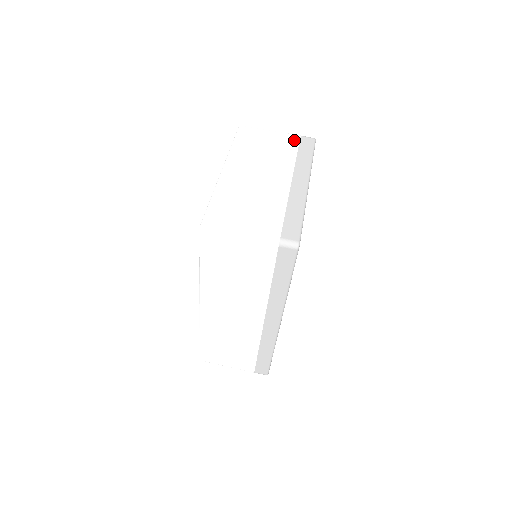
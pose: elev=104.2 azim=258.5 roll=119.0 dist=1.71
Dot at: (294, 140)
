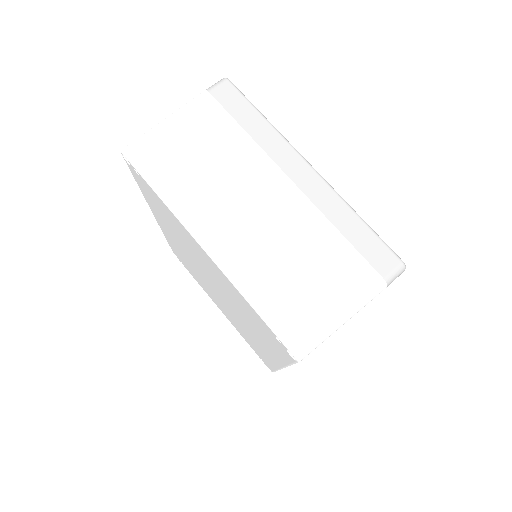
Dot at: (212, 108)
